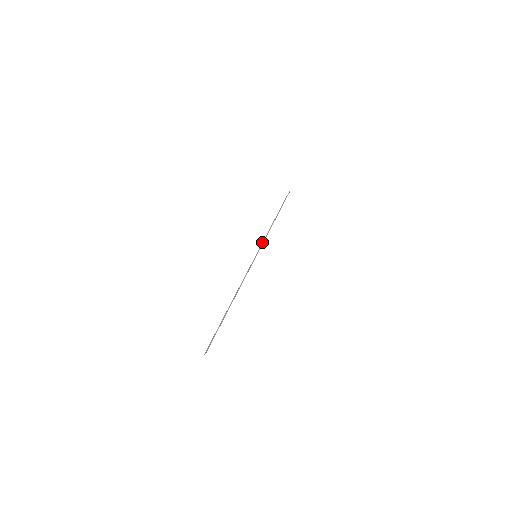
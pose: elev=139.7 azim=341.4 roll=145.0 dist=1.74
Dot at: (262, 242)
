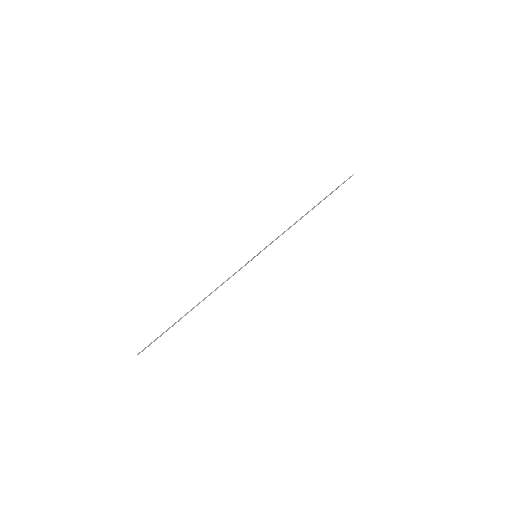
Dot at: occluded
